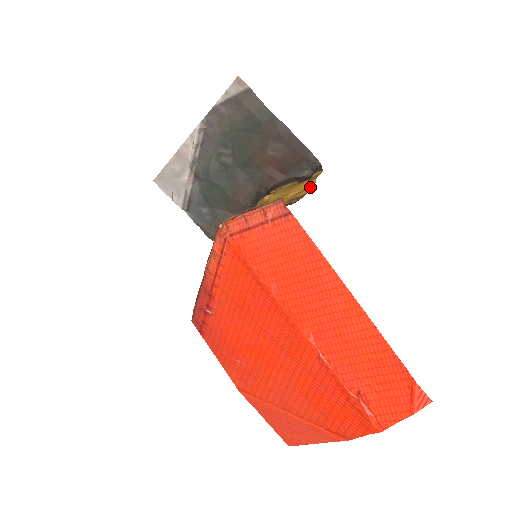
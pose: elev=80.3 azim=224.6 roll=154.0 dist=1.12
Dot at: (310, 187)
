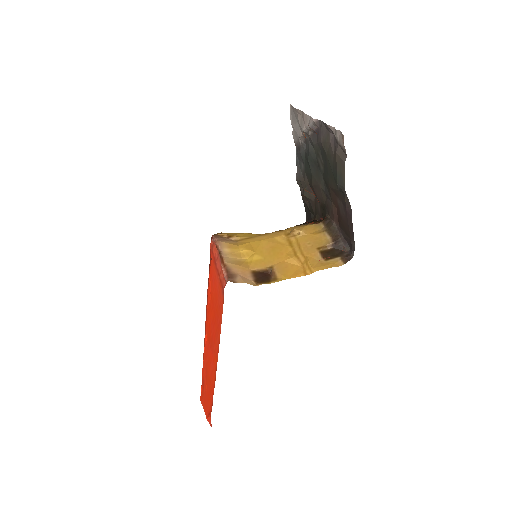
Dot at: (291, 277)
